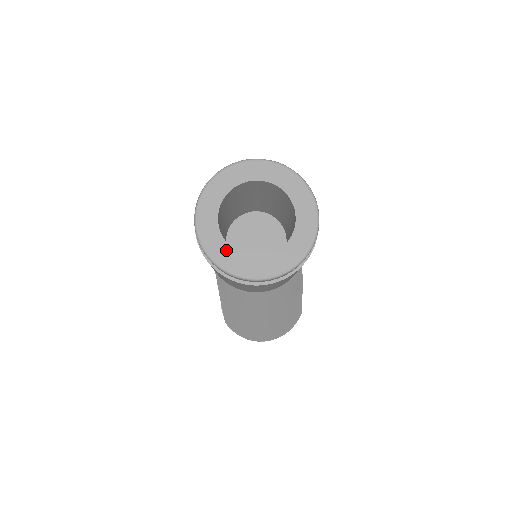
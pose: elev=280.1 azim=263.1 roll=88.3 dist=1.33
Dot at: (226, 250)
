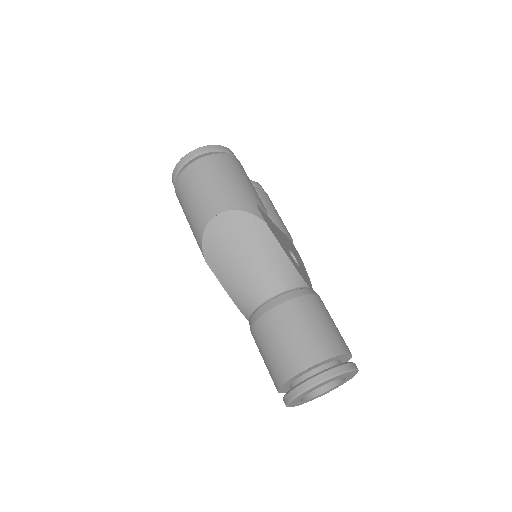
Dot at: (309, 400)
